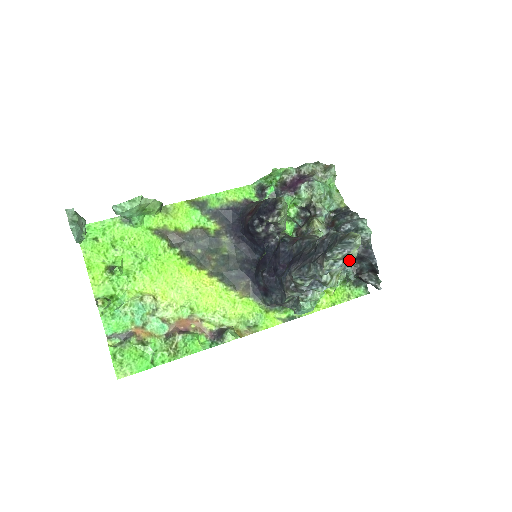
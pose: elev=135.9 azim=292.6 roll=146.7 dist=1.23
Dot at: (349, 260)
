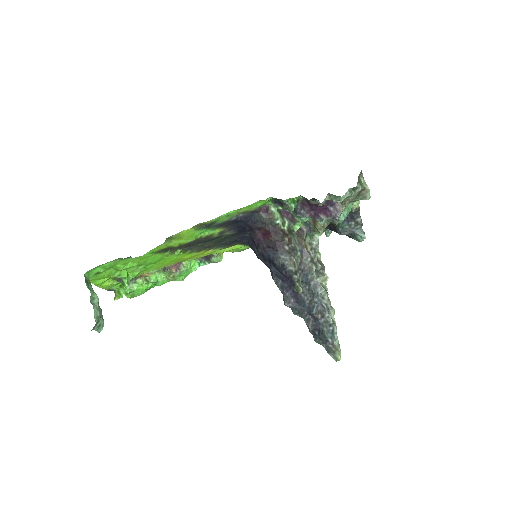
Dot at: occluded
